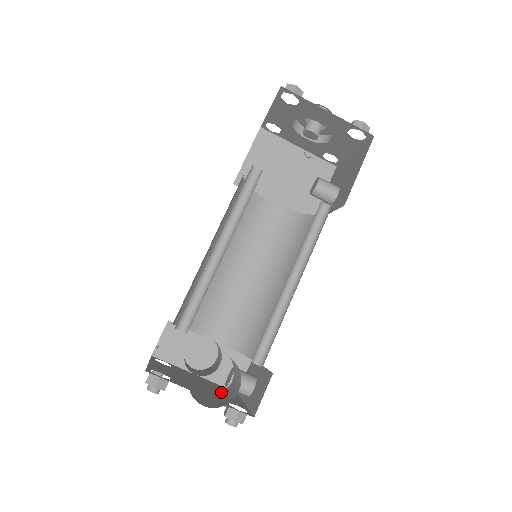
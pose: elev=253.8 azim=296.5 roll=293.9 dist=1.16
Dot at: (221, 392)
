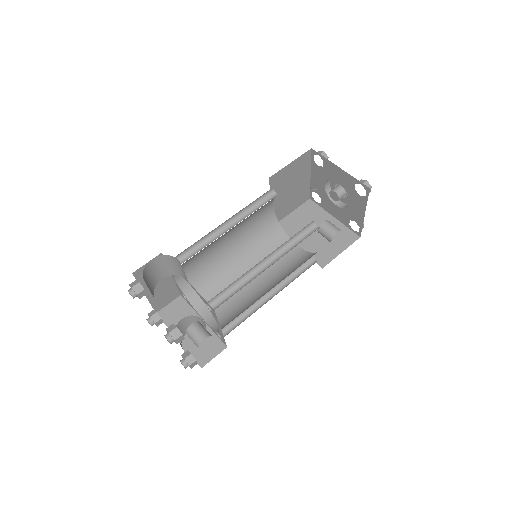
Dot at: occluded
